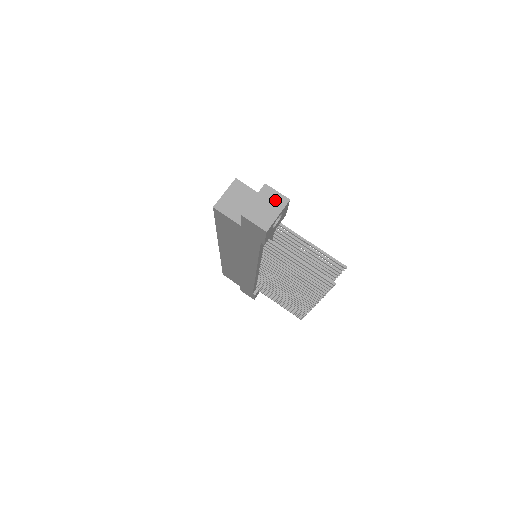
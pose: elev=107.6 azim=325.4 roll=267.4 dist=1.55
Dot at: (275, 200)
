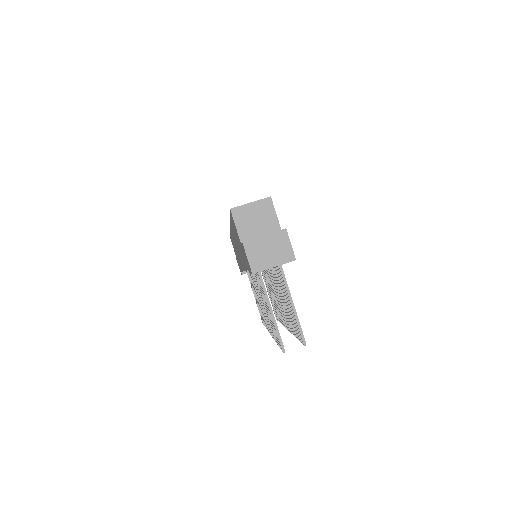
Dot at: (283, 250)
